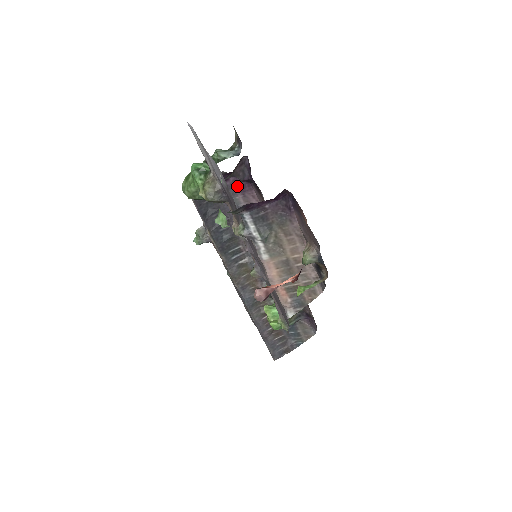
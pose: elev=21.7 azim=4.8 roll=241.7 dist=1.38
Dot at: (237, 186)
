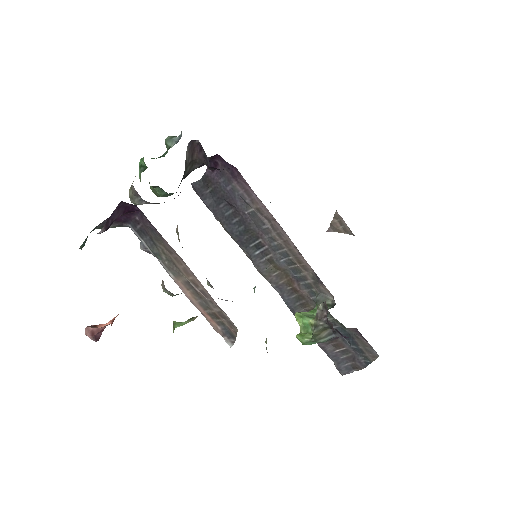
Dot at: (227, 171)
